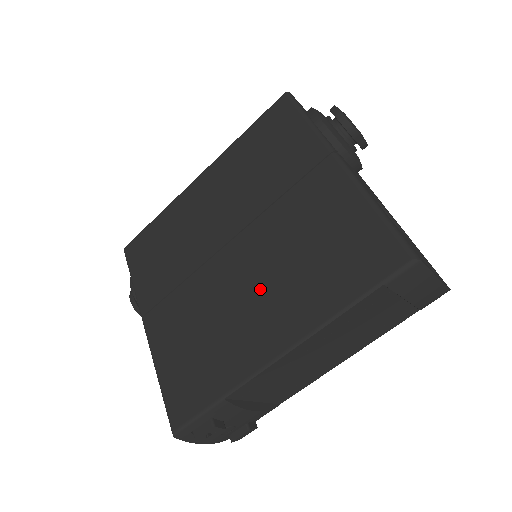
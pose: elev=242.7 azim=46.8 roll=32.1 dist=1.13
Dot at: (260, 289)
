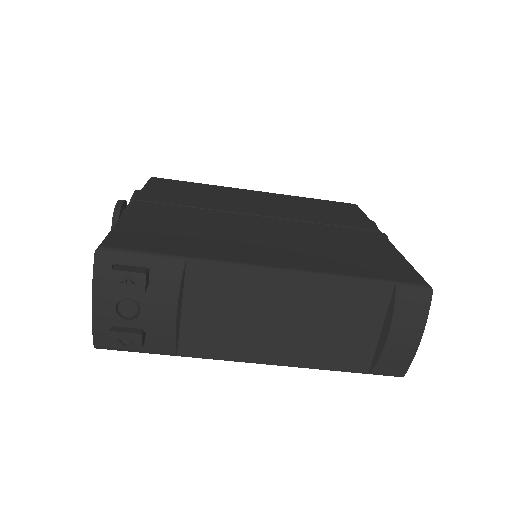
Dot at: (276, 239)
